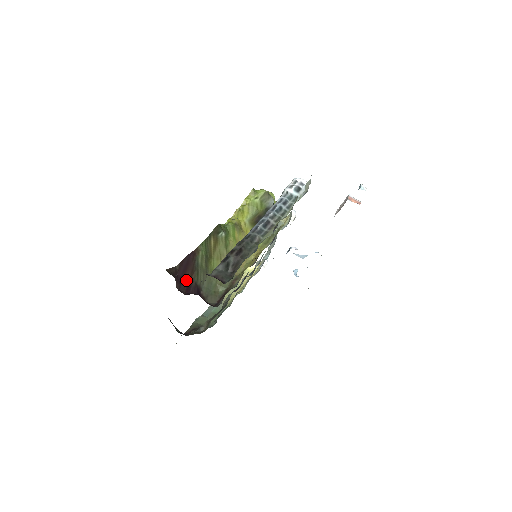
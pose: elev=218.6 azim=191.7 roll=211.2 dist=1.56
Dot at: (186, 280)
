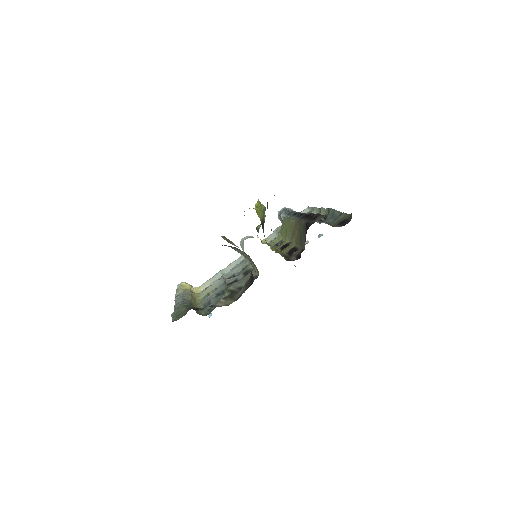
Dot at: occluded
